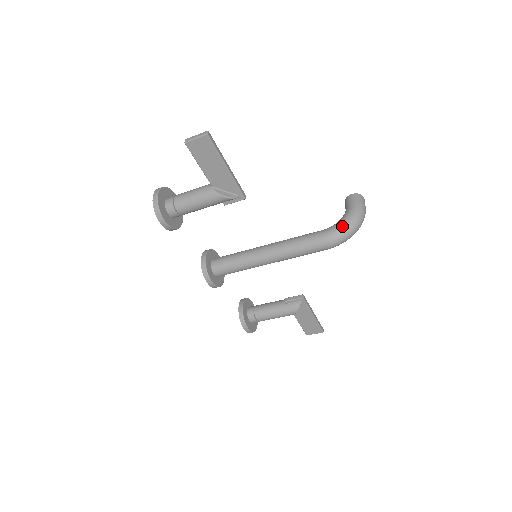
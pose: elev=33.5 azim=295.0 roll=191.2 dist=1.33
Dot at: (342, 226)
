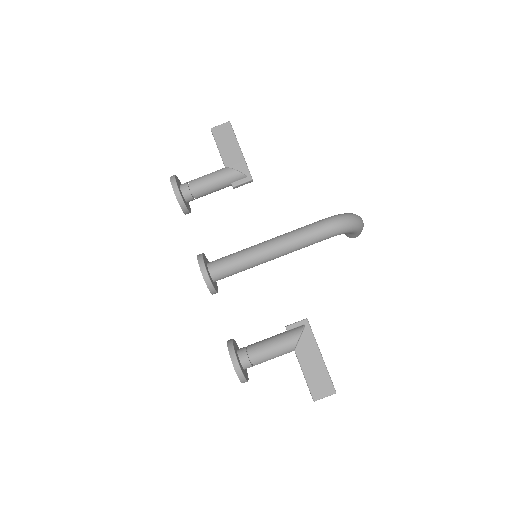
Dot at: (342, 214)
